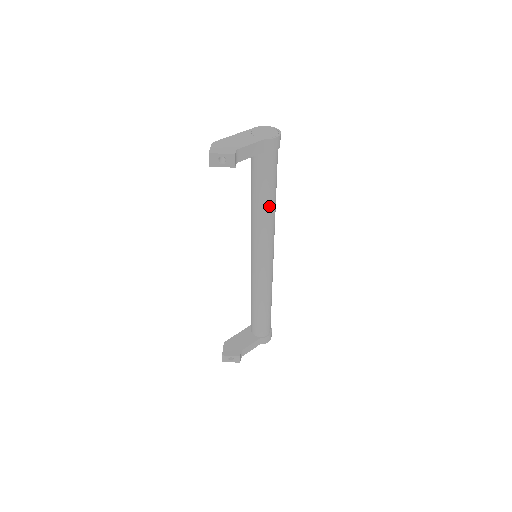
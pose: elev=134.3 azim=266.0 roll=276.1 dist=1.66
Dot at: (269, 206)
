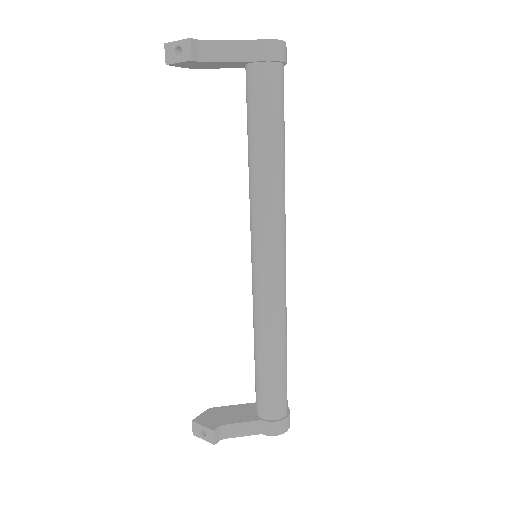
Dot at: (265, 159)
